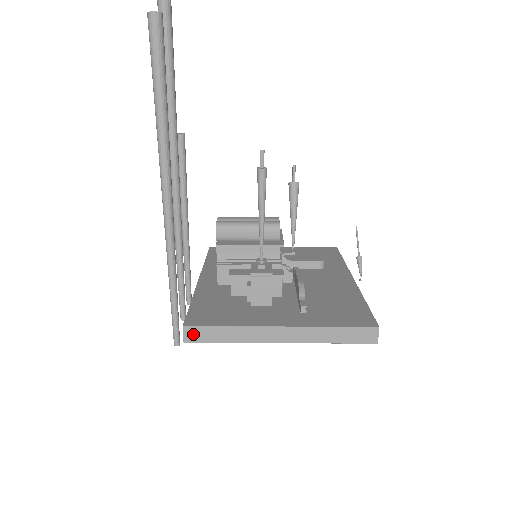
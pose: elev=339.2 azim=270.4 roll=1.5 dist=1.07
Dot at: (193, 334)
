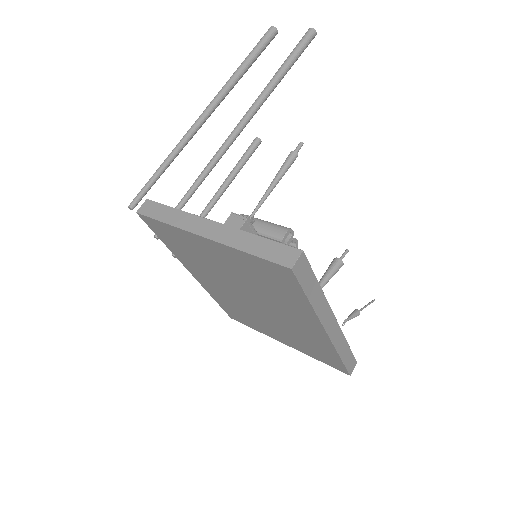
Dot at: (148, 207)
